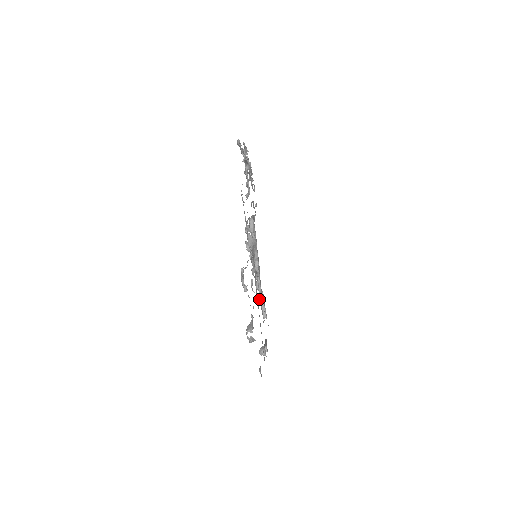
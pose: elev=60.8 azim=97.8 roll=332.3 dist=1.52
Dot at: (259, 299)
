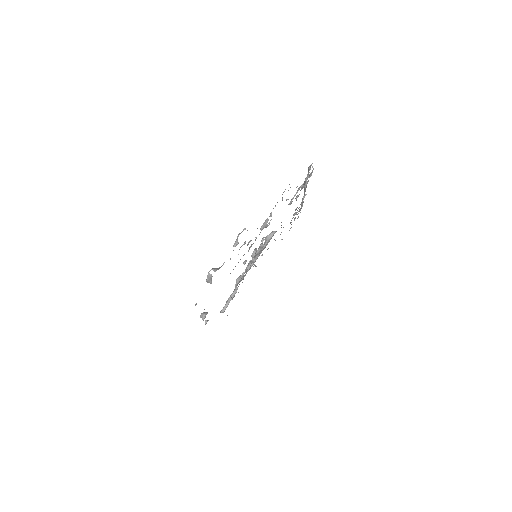
Dot at: occluded
